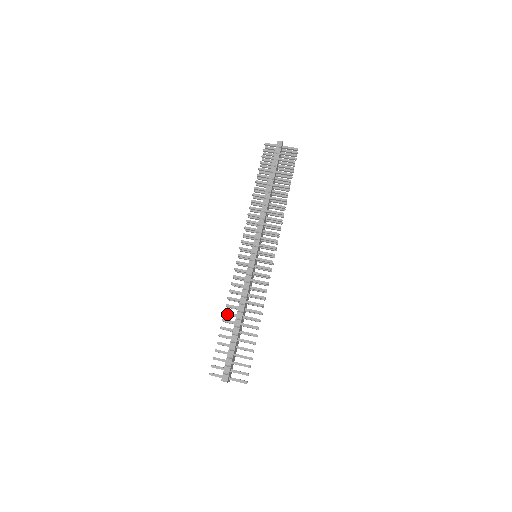
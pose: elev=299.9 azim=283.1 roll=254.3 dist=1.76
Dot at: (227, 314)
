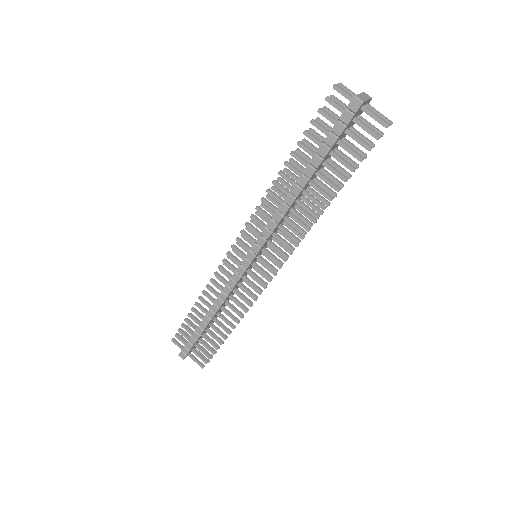
Dot at: (201, 301)
